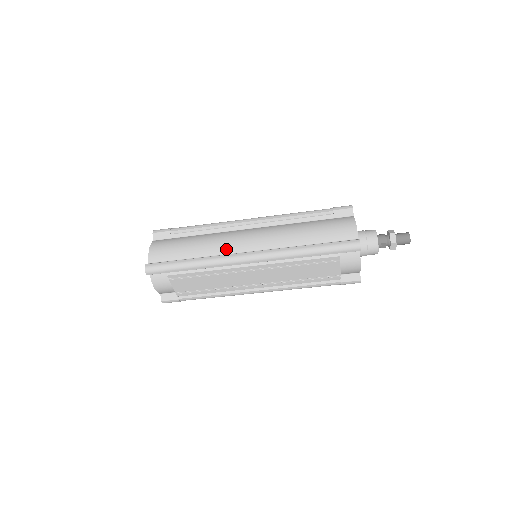
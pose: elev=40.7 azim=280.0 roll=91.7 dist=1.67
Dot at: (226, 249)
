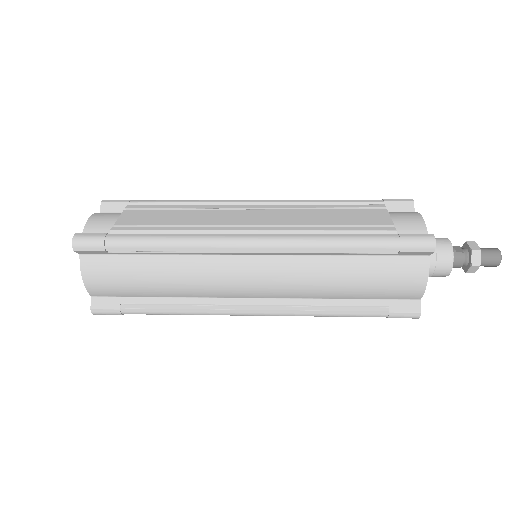
Dot at: (214, 294)
